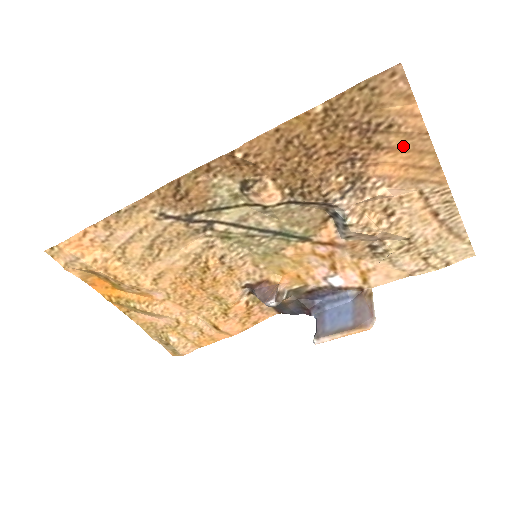
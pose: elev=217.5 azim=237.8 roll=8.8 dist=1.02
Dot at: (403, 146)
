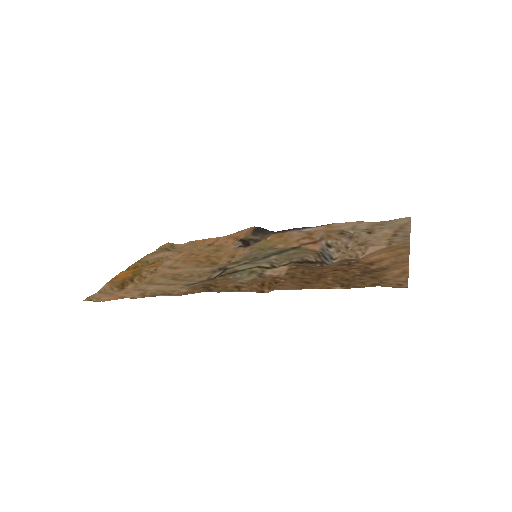
Dot at: (389, 259)
